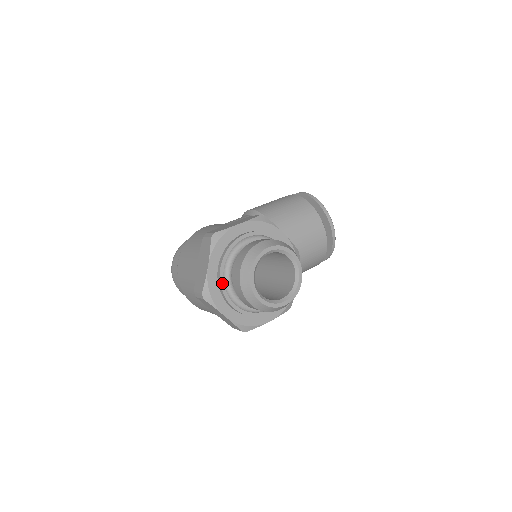
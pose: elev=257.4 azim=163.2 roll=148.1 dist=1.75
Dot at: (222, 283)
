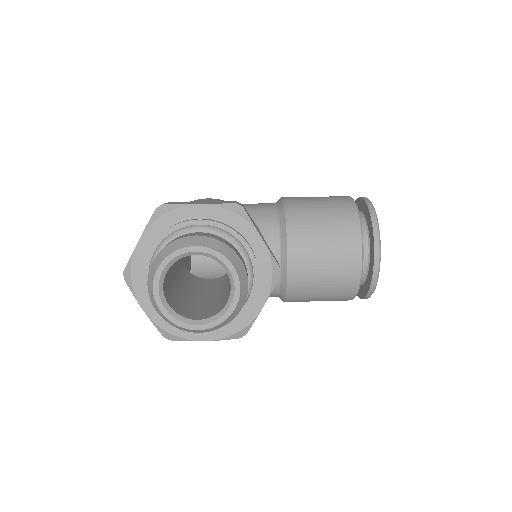
Dot at: (146, 269)
